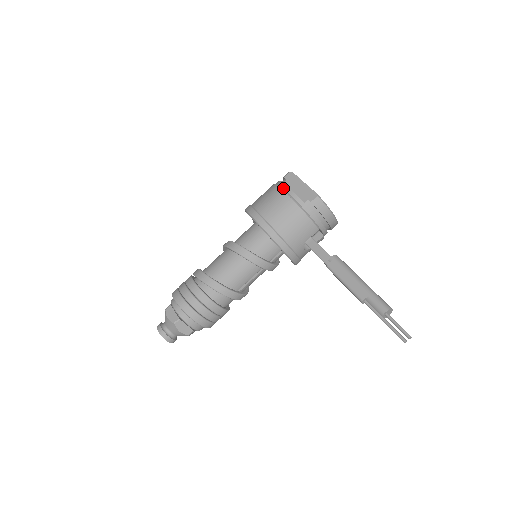
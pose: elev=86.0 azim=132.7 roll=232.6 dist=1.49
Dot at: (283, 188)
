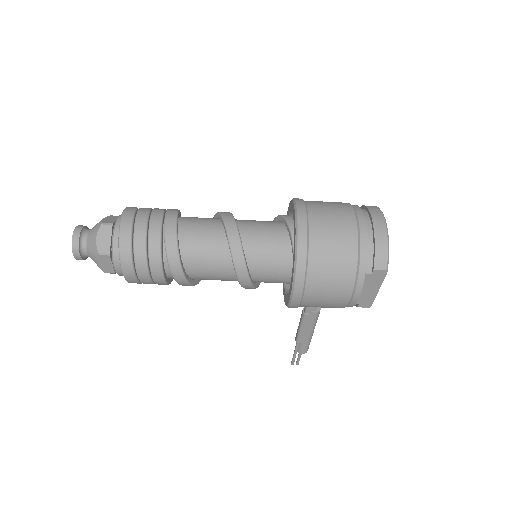
Dot at: (355, 291)
